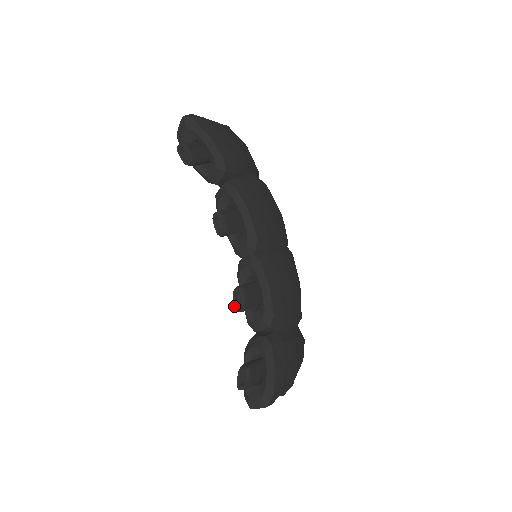
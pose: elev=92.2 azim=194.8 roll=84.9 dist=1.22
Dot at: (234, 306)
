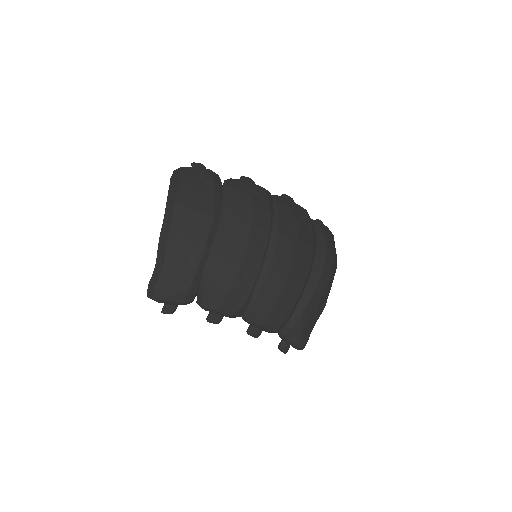
Dot at: occluded
